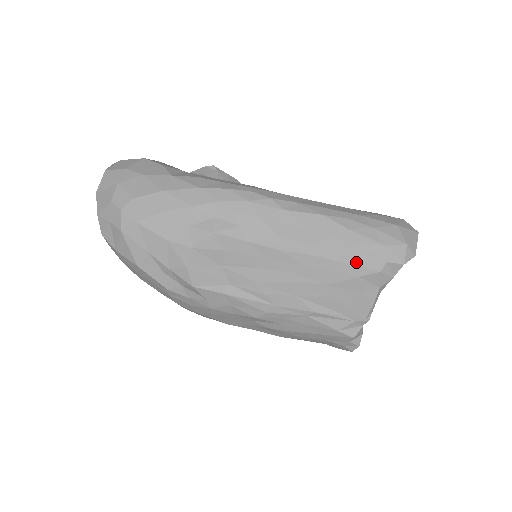
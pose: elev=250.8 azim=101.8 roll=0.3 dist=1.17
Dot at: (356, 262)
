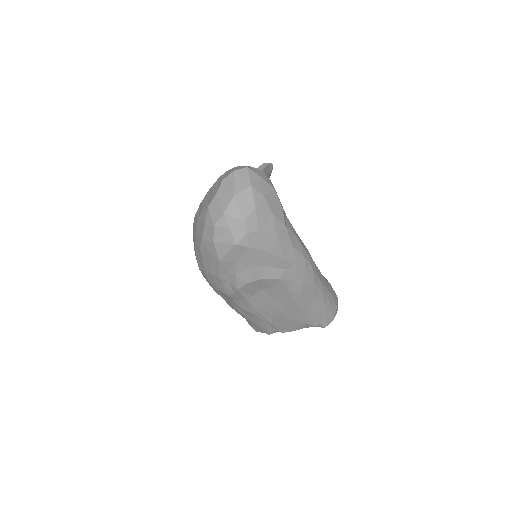
Dot at: (312, 319)
